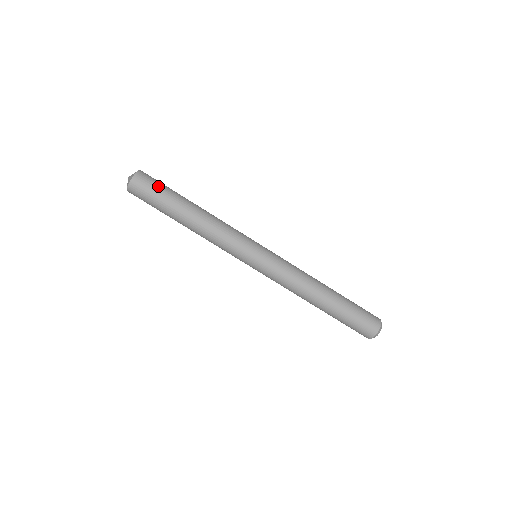
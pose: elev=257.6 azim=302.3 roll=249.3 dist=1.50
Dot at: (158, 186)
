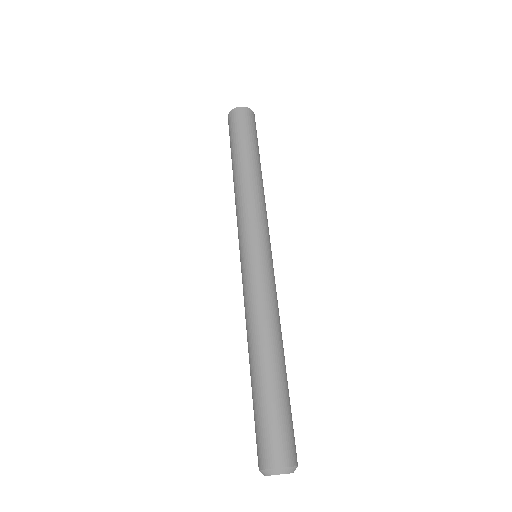
Dot at: (241, 128)
